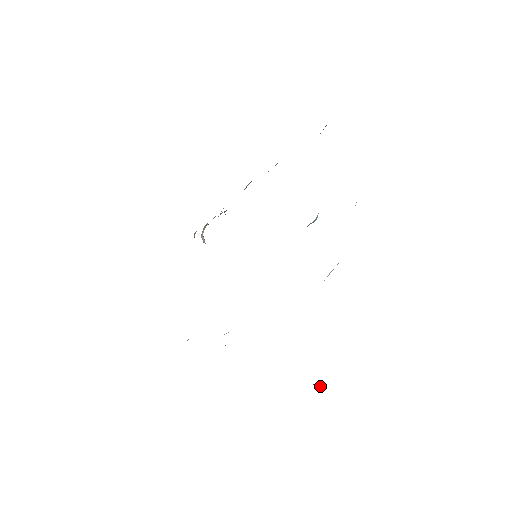
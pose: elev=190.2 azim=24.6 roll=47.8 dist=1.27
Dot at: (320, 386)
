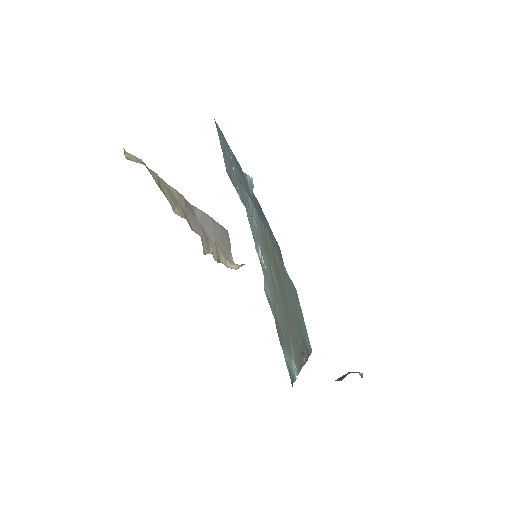
Dot at: (343, 376)
